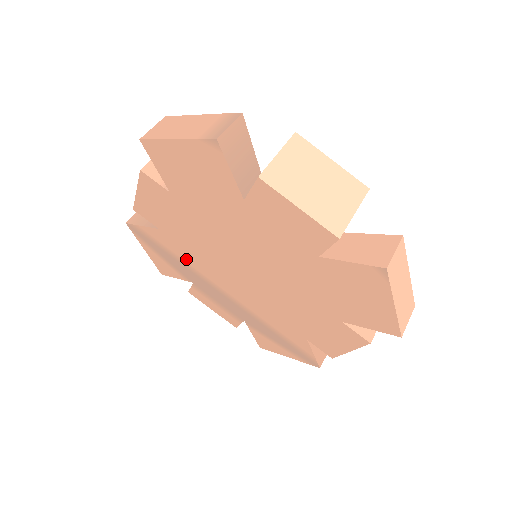
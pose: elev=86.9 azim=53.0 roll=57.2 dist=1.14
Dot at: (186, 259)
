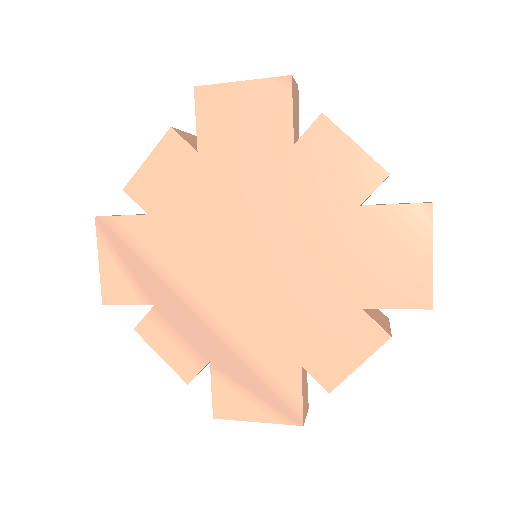
Dot at: (165, 260)
